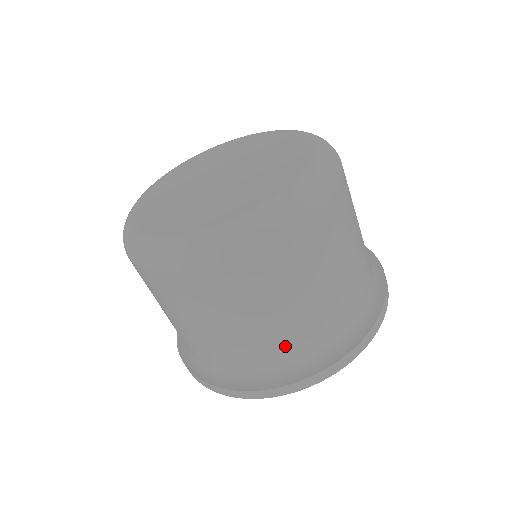
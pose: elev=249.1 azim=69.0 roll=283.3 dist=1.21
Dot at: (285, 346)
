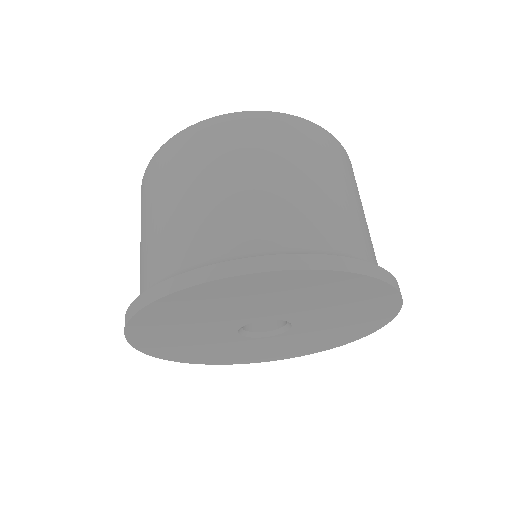
Dot at: (272, 221)
